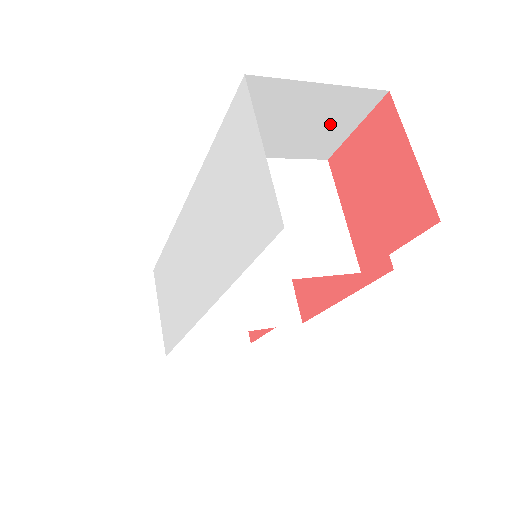
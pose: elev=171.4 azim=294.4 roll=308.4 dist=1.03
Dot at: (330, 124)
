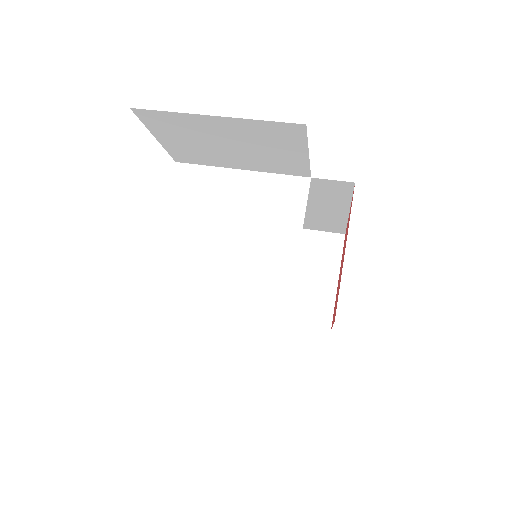
Dot at: (271, 148)
